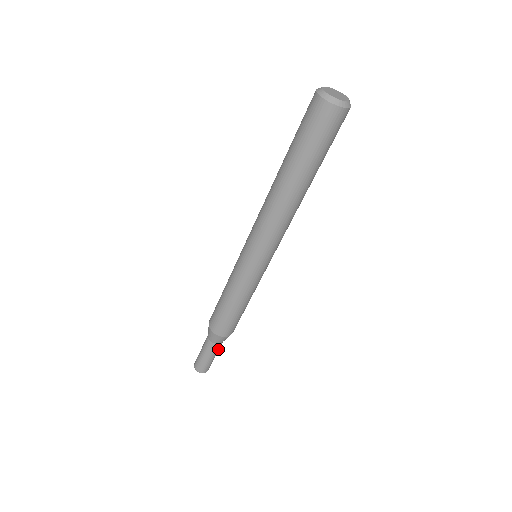
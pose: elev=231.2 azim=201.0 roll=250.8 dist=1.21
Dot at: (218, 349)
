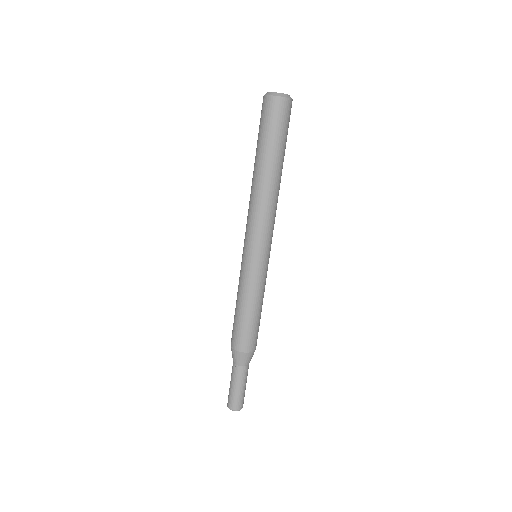
Dot at: (239, 376)
